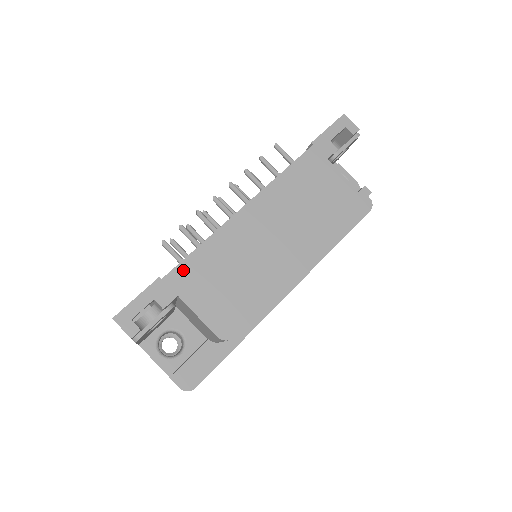
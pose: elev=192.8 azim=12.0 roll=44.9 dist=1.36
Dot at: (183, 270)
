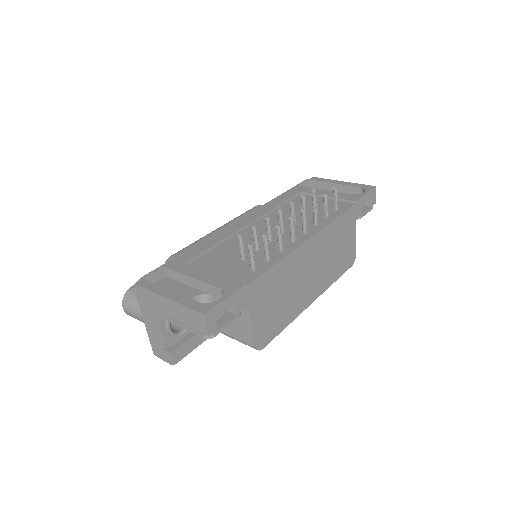
Dot at: (260, 282)
